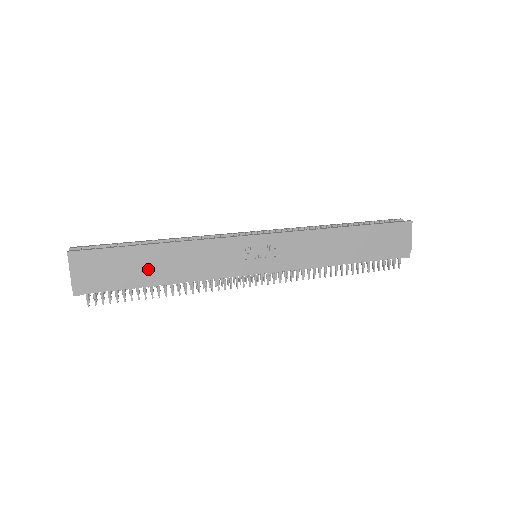
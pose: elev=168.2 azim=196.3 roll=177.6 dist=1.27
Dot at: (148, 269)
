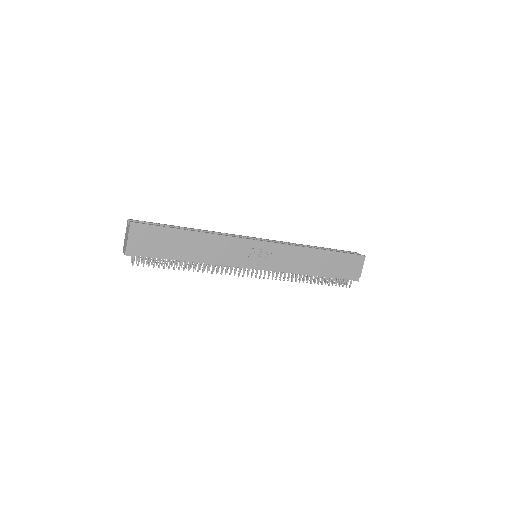
Dot at: (182, 248)
